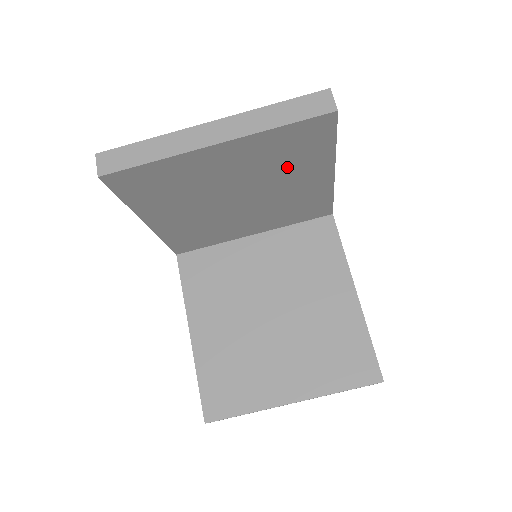
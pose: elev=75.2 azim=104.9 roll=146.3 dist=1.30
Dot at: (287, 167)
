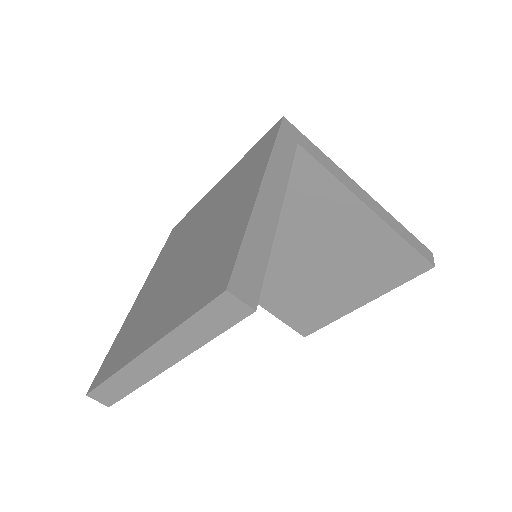
Dot at: occluded
